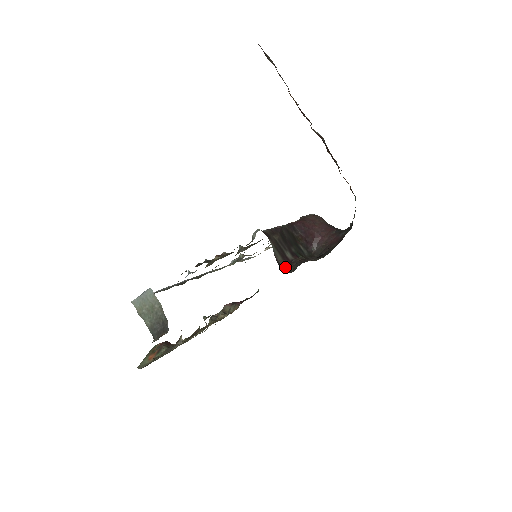
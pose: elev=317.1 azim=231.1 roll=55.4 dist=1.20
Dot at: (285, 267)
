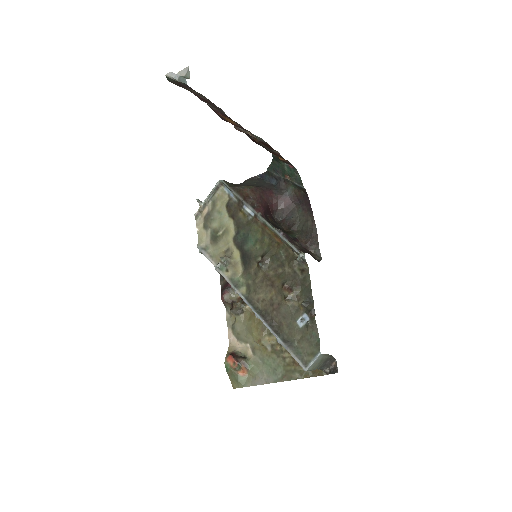
Dot at: (314, 257)
